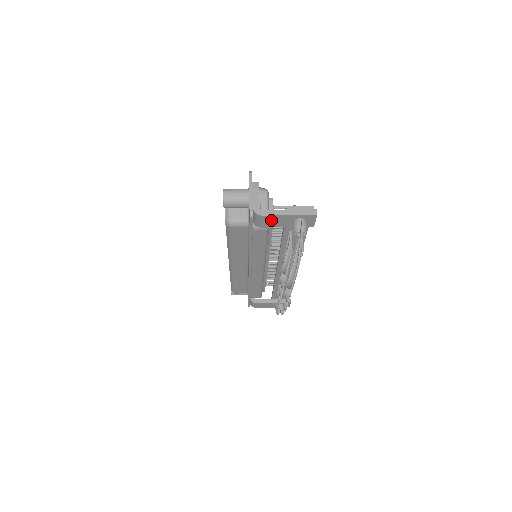
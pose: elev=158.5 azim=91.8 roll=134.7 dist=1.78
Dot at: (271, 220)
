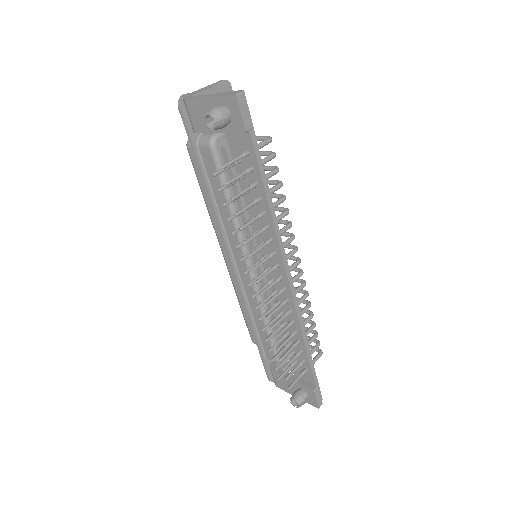
Dot at: (198, 112)
